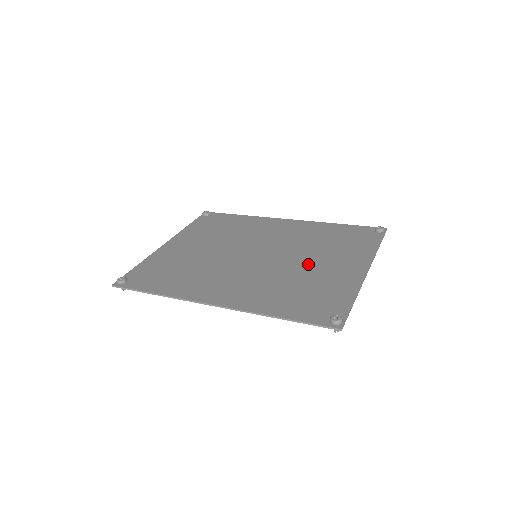
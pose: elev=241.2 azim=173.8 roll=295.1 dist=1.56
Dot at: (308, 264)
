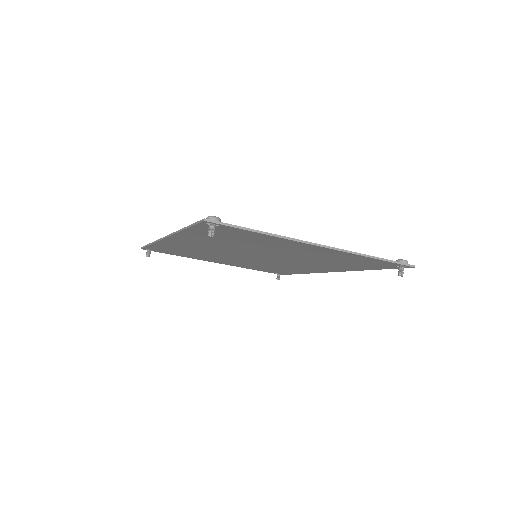
Dot at: occluded
